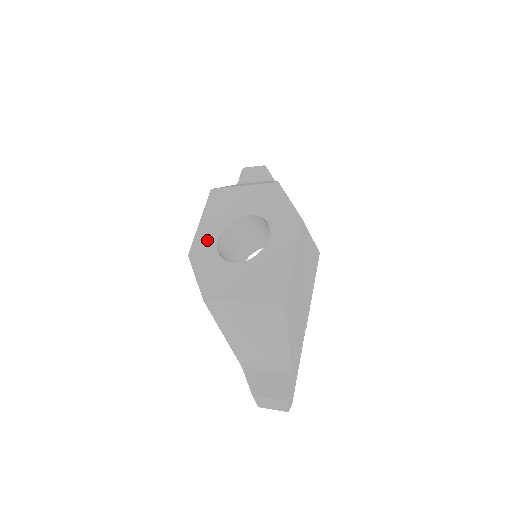
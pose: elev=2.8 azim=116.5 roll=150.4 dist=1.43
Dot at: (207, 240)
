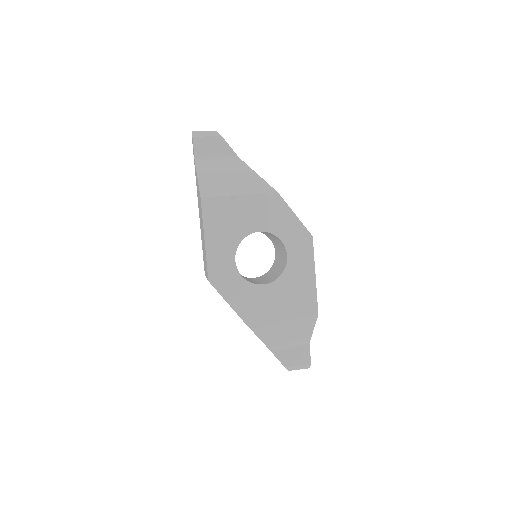
Dot at: (223, 263)
